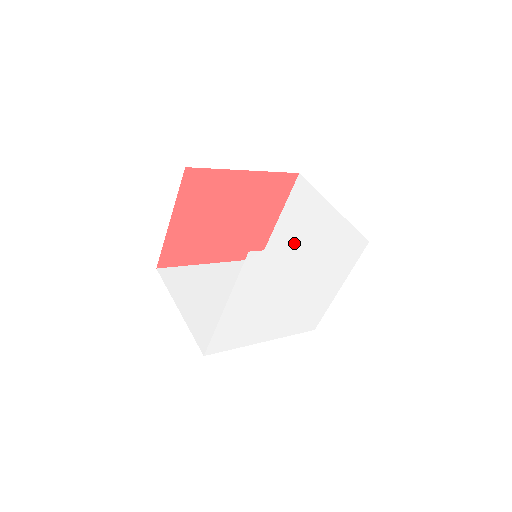
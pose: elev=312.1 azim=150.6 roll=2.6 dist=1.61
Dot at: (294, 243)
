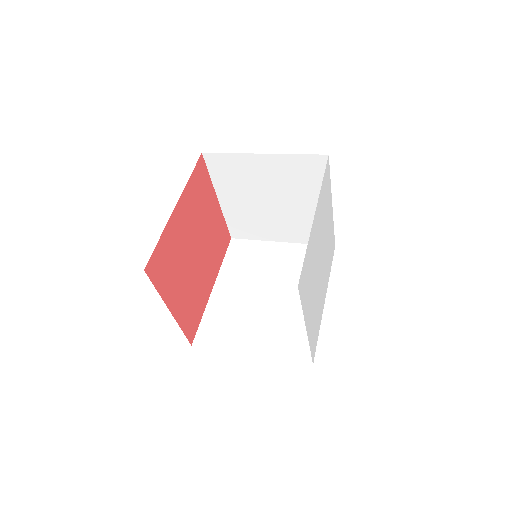
Dot at: (254, 206)
